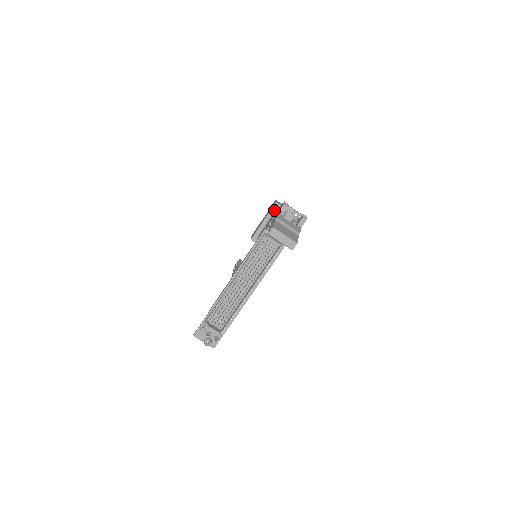
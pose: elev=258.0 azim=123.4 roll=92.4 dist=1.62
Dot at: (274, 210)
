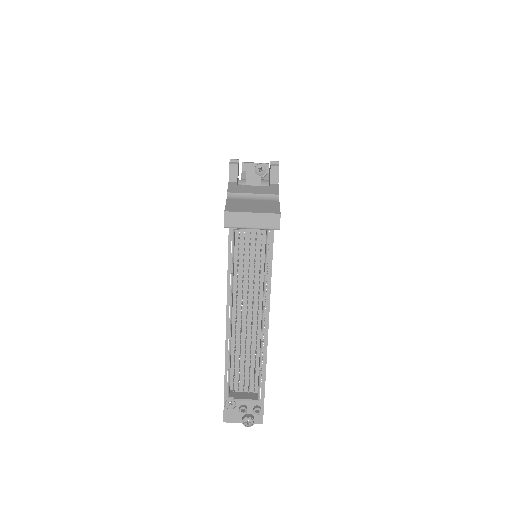
Dot at: occluded
